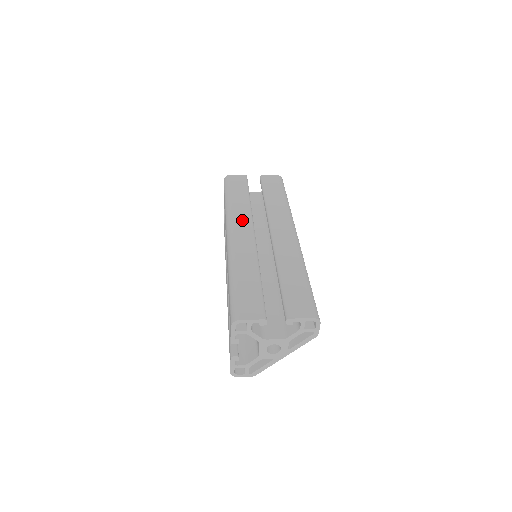
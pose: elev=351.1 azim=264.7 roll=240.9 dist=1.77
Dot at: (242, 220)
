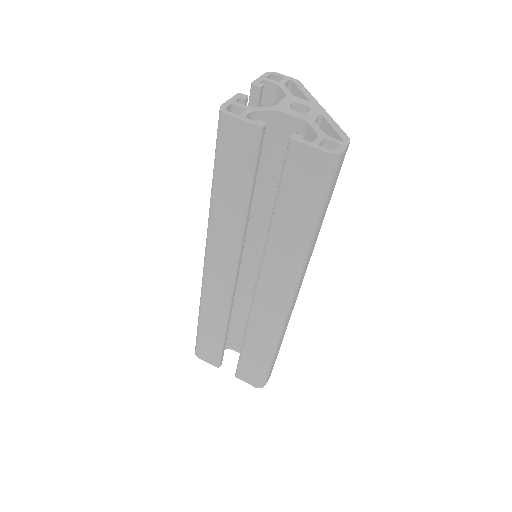
Dot at: (223, 253)
